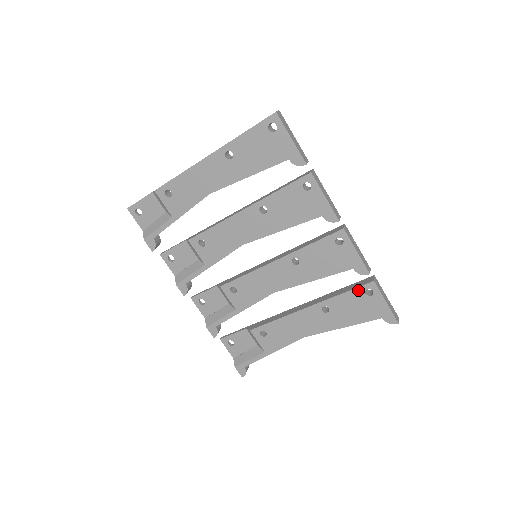
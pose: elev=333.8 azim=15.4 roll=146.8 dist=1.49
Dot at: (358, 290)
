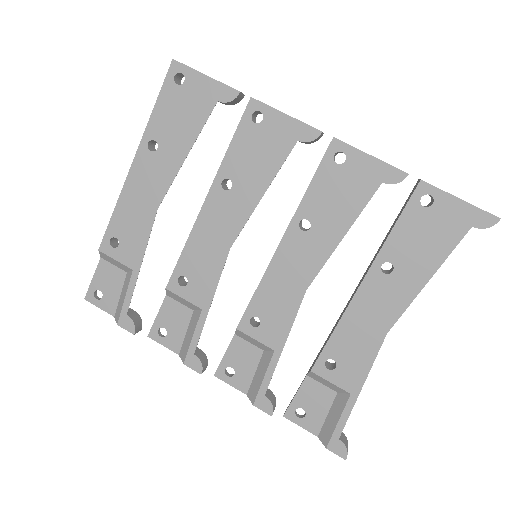
Dot at: (410, 208)
